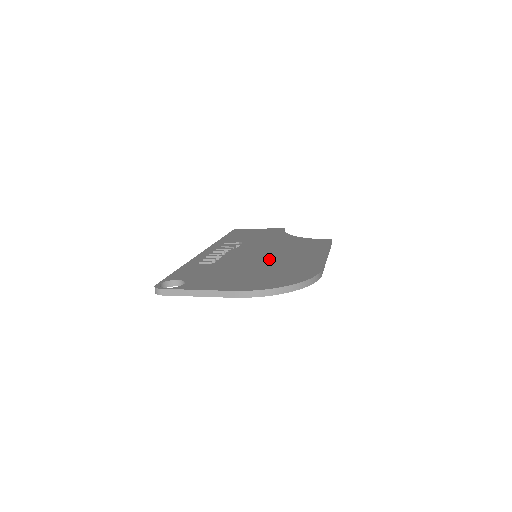
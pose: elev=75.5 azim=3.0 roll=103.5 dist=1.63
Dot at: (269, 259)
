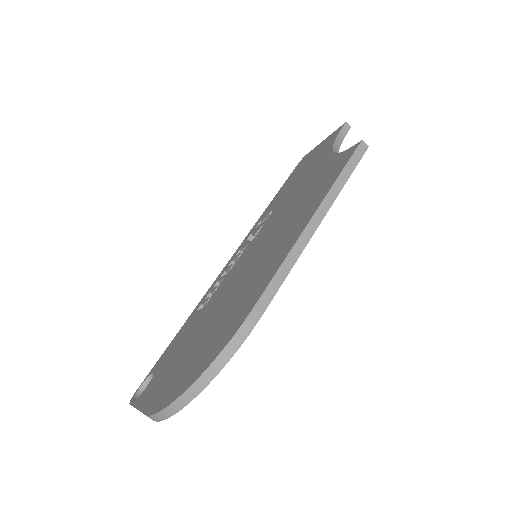
Dot at: (244, 276)
